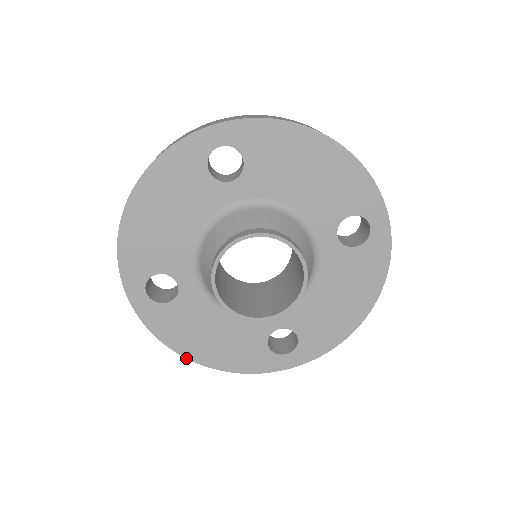
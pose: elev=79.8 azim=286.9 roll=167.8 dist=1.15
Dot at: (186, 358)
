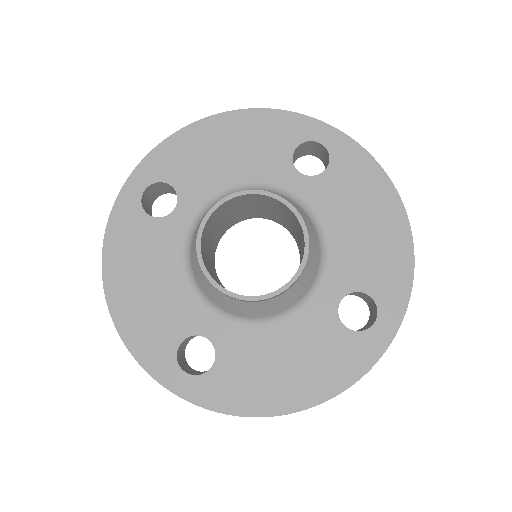
Dot at: (103, 279)
